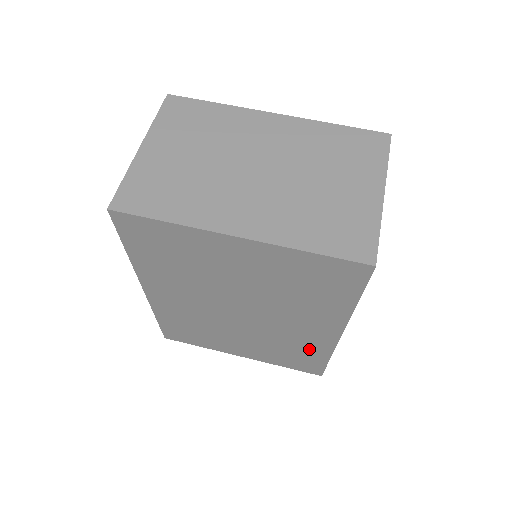
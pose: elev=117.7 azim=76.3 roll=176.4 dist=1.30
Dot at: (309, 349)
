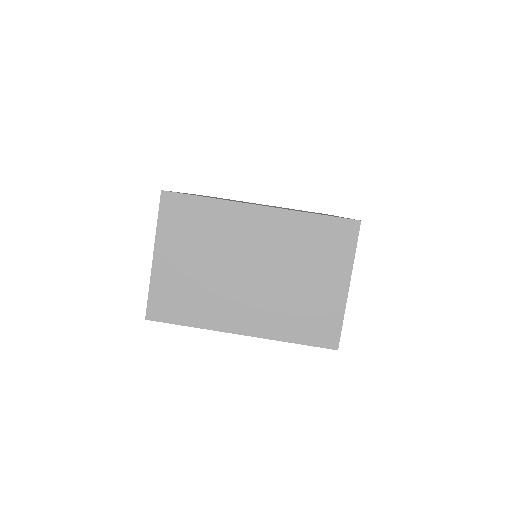
Dot at: occluded
